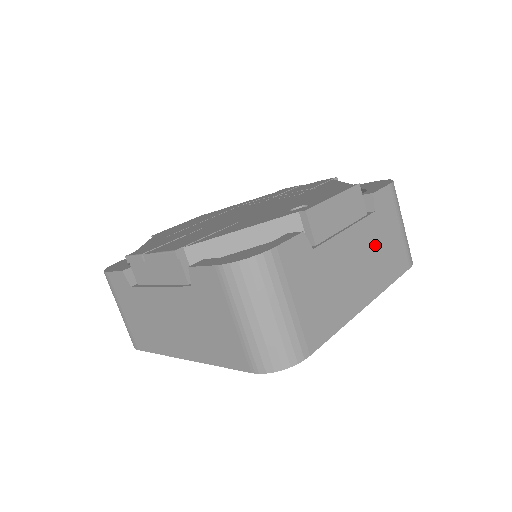
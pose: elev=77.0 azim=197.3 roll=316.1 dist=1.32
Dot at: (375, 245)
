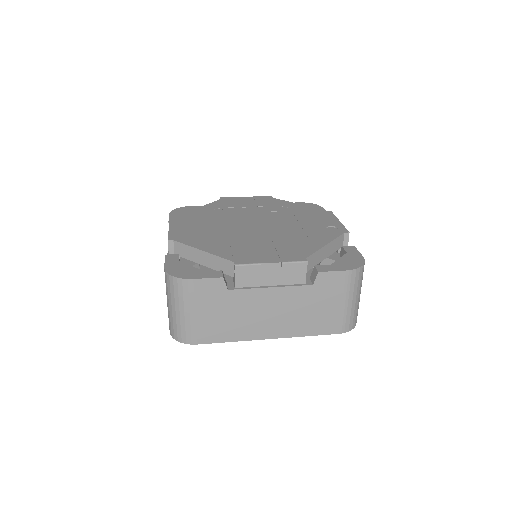
Dot at: occluded
